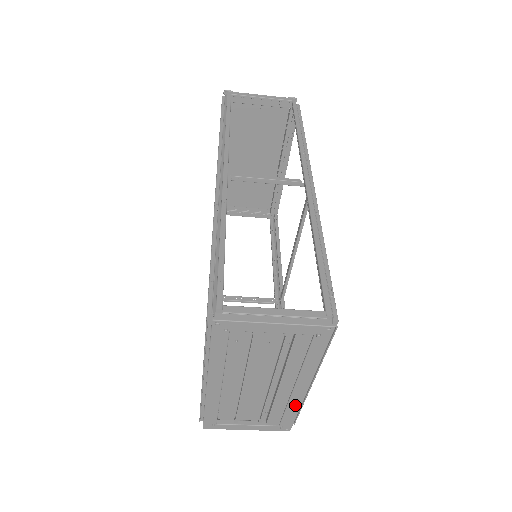
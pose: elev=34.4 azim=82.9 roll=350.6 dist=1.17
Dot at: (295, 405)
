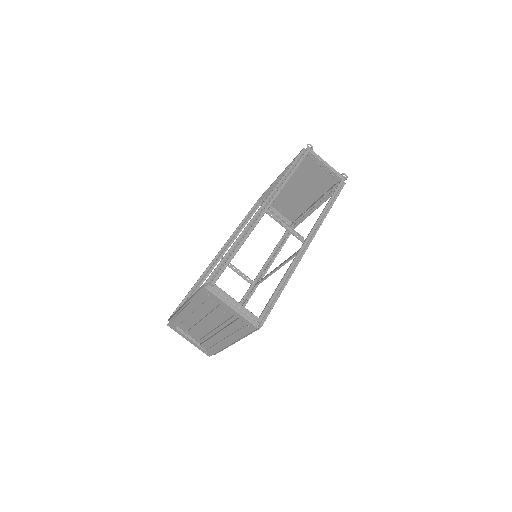
Dot at: (220, 347)
